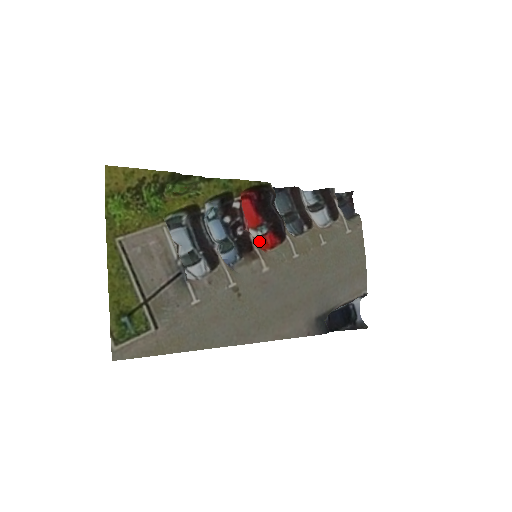
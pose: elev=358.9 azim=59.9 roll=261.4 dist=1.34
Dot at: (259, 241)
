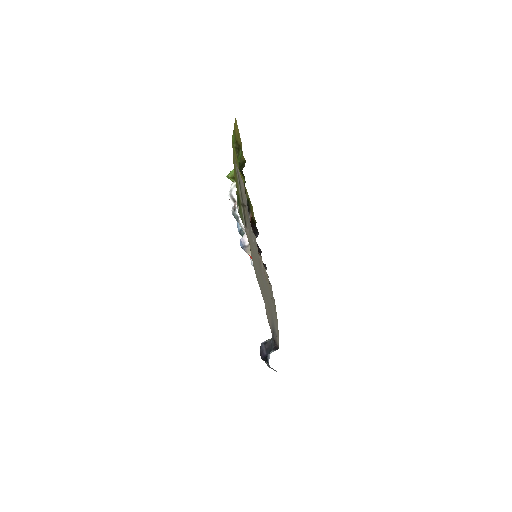
Dot at: occluded
